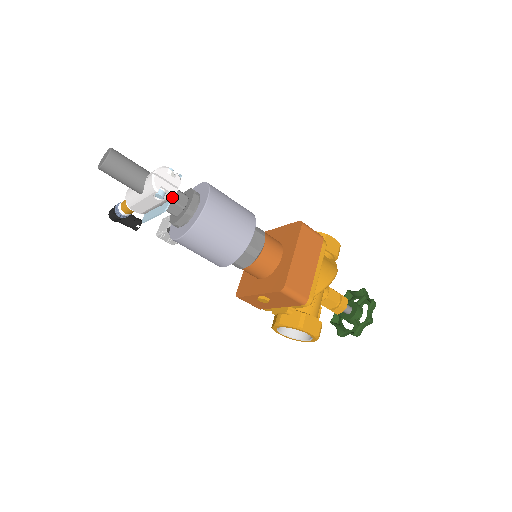
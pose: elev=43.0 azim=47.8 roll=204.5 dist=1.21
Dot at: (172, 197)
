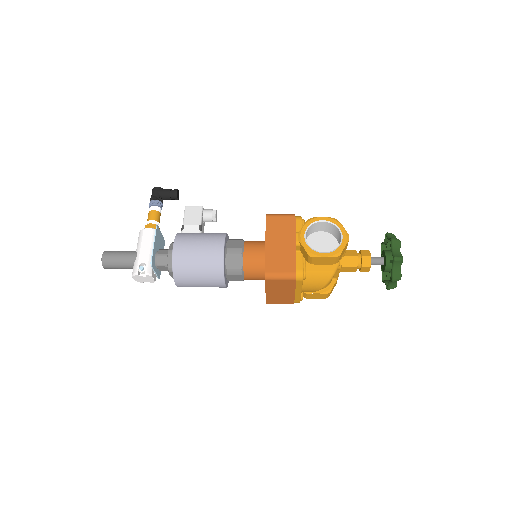
Dot at: occluded
